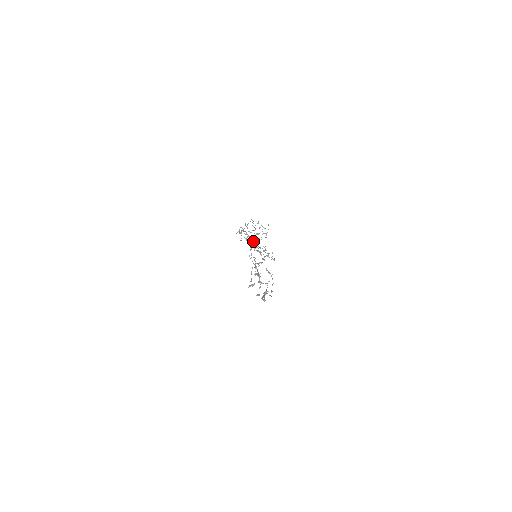
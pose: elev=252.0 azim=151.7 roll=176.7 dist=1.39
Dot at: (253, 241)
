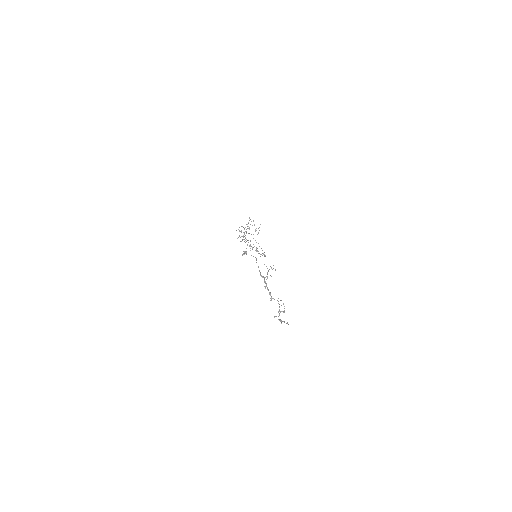
Dot at: occluded
